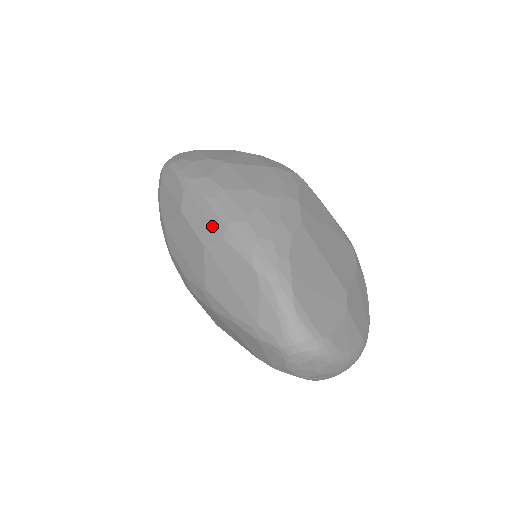
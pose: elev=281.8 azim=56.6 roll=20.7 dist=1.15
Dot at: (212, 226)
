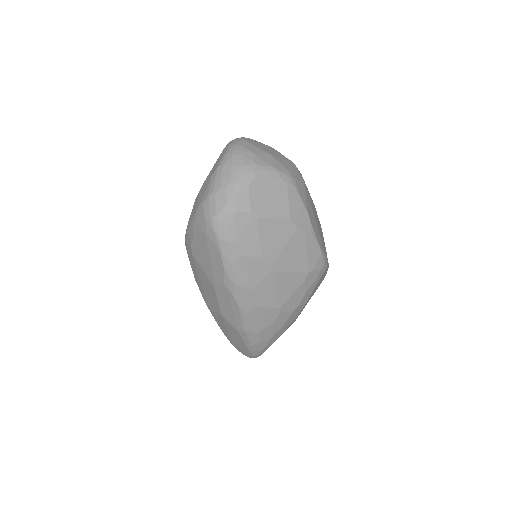
Dot at: (234, 320)
